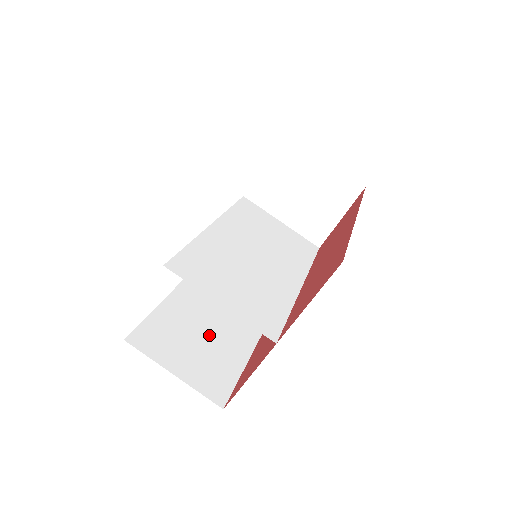
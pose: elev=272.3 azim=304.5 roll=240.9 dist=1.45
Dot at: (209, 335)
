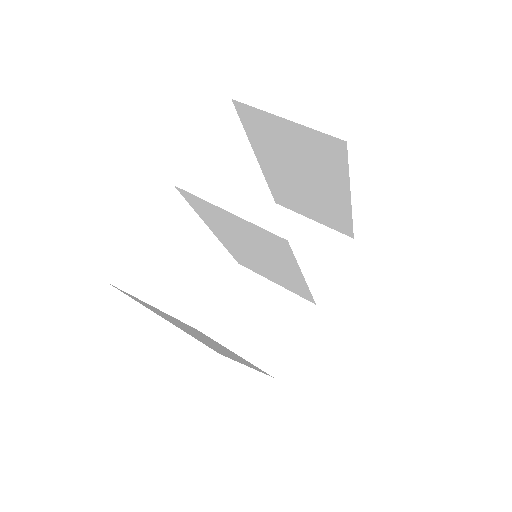
Dot at: occluded
